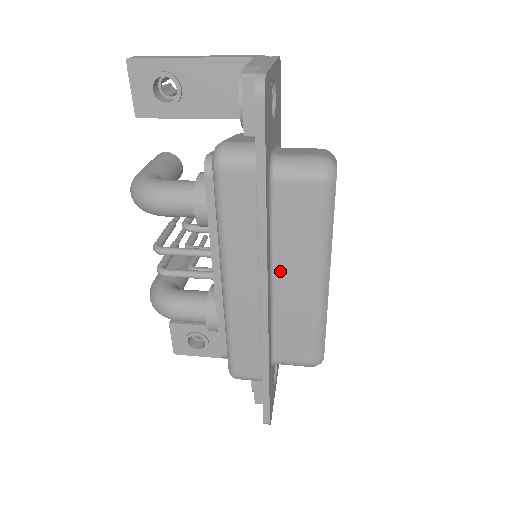
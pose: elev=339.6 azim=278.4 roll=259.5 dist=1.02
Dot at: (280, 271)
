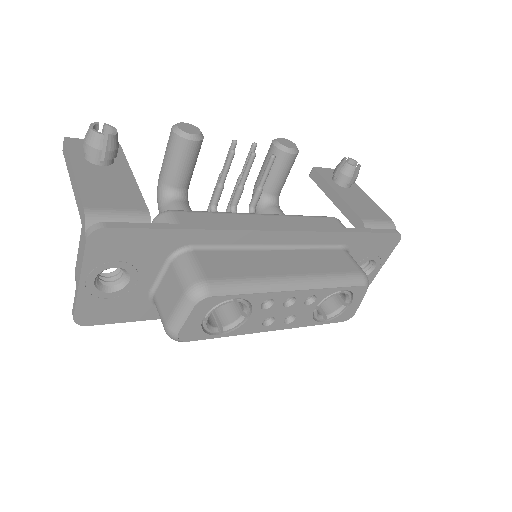
Dot at: occluded
